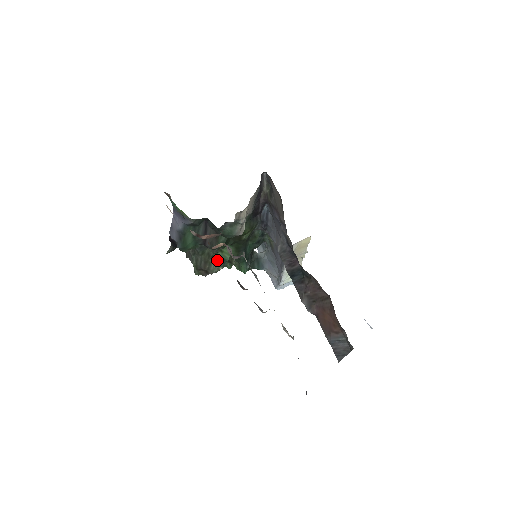
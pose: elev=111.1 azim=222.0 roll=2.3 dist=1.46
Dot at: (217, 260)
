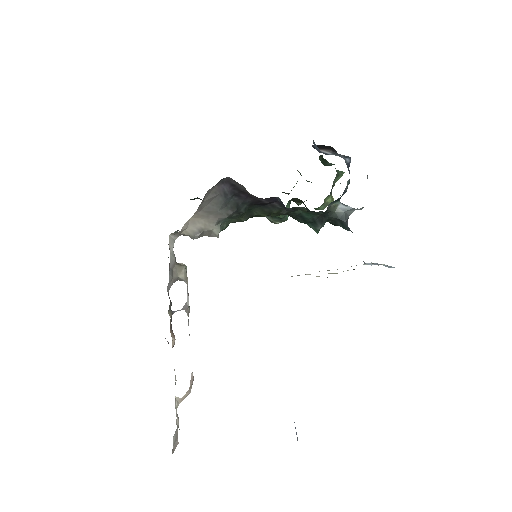
Dot at: occluded
